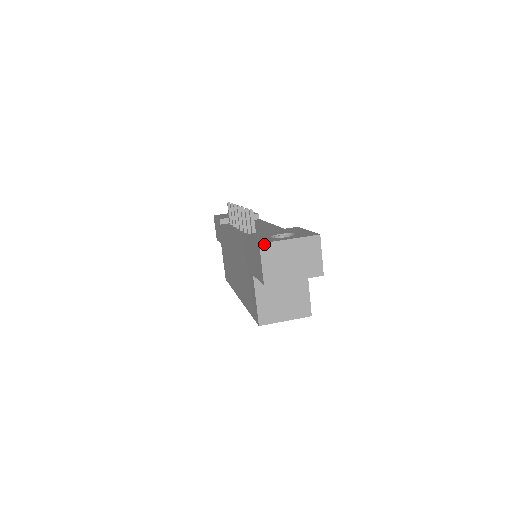
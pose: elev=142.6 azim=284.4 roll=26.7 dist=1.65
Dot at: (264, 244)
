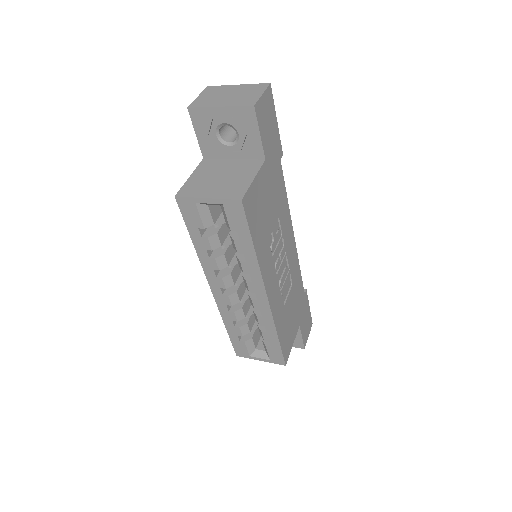
Dot at: (211, 87)
